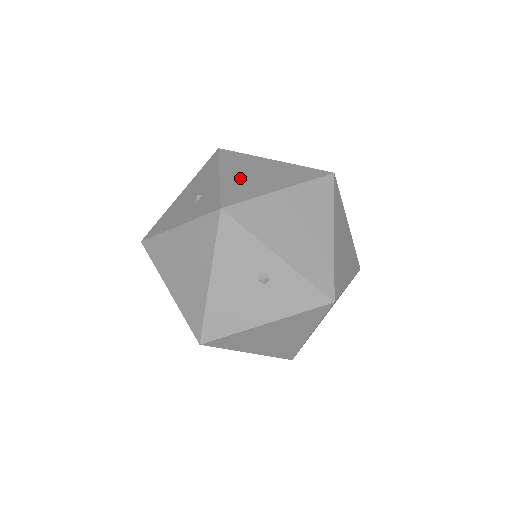
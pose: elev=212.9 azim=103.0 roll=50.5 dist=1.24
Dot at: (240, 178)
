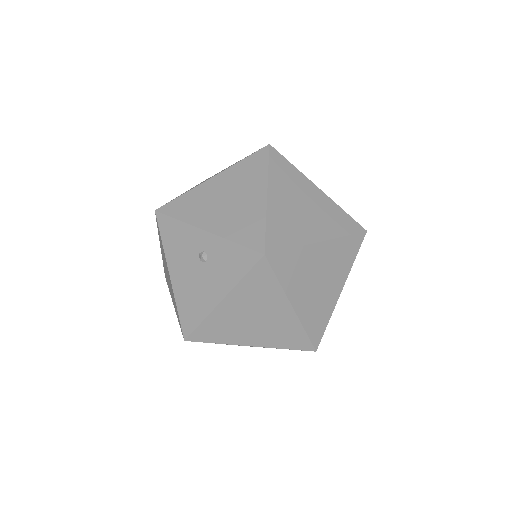
Dot at: occluded
